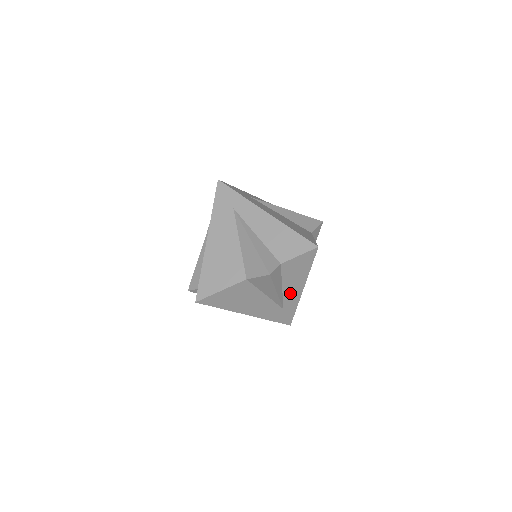
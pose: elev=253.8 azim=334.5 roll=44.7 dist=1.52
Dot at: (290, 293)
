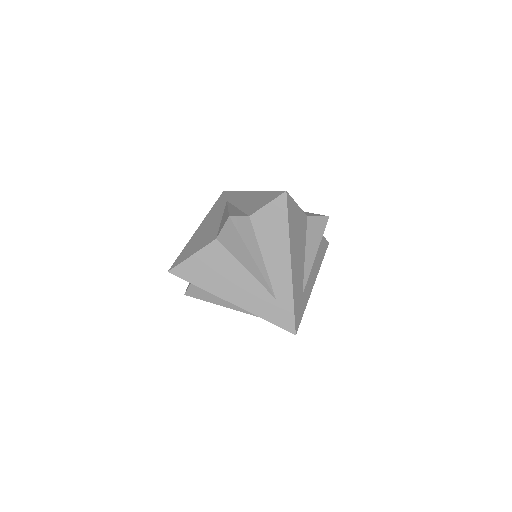
Dot at: (276, 269)
